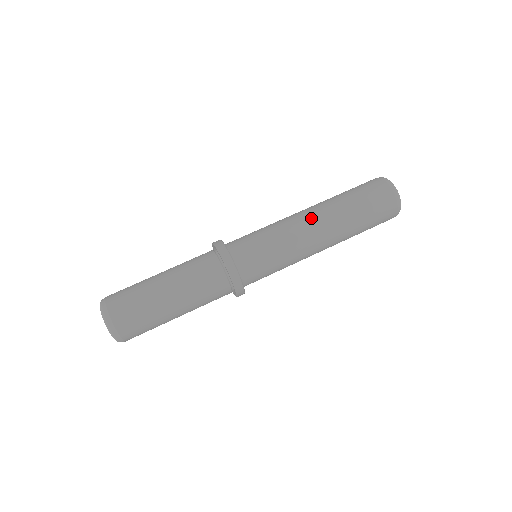
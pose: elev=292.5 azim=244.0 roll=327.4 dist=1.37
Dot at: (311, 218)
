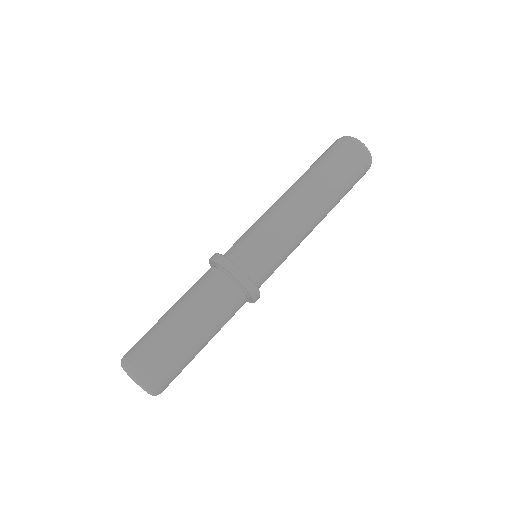
Dot at: (308, 210)
